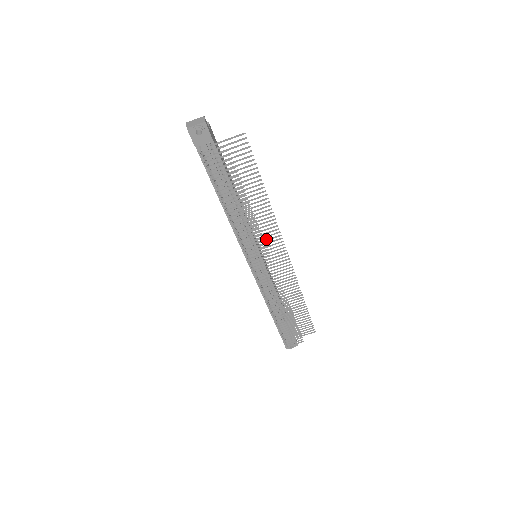
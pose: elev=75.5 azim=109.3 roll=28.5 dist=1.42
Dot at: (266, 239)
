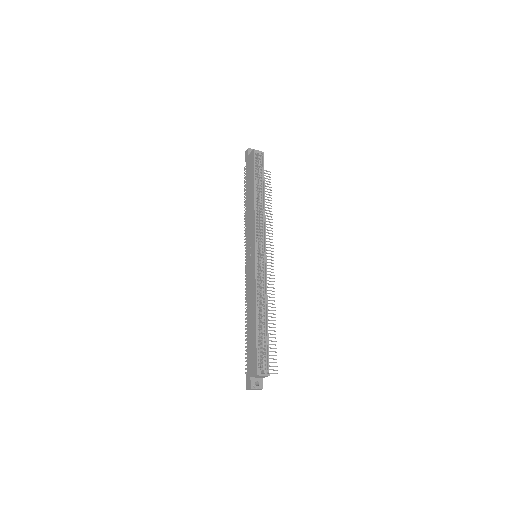
Dot at: occluded
